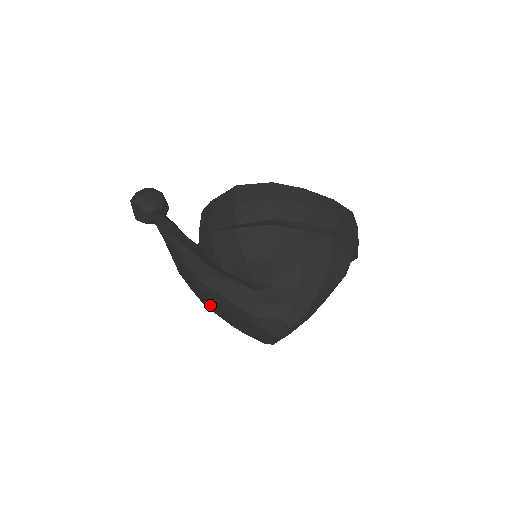
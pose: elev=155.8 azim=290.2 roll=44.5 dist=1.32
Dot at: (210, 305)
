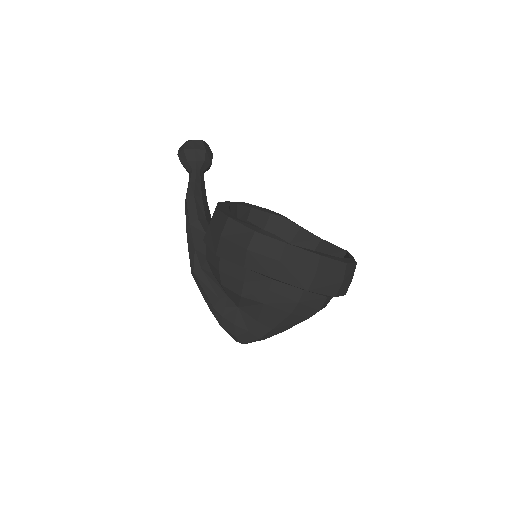
Dot at: occluded
